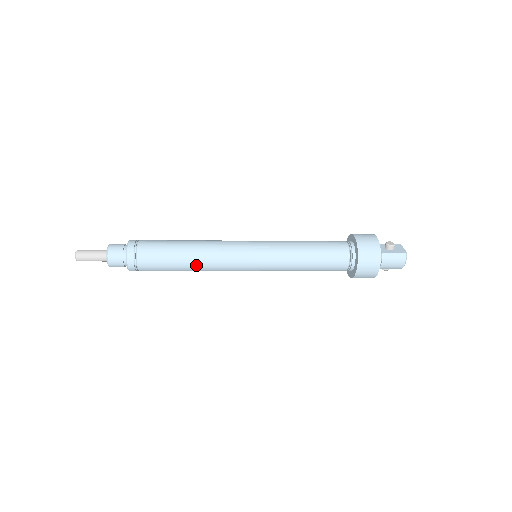
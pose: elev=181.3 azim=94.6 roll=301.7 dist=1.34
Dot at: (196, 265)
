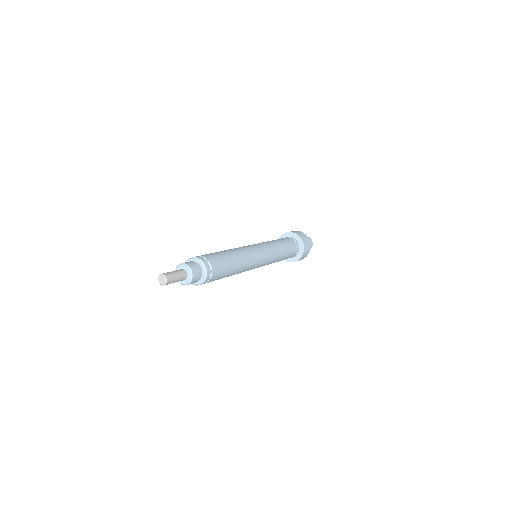
Dot at: (241, 264)
